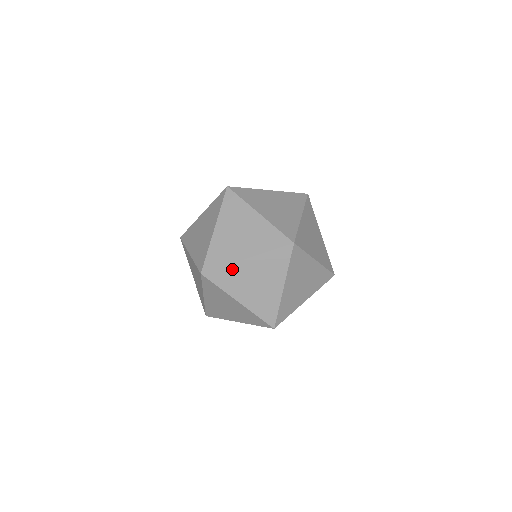
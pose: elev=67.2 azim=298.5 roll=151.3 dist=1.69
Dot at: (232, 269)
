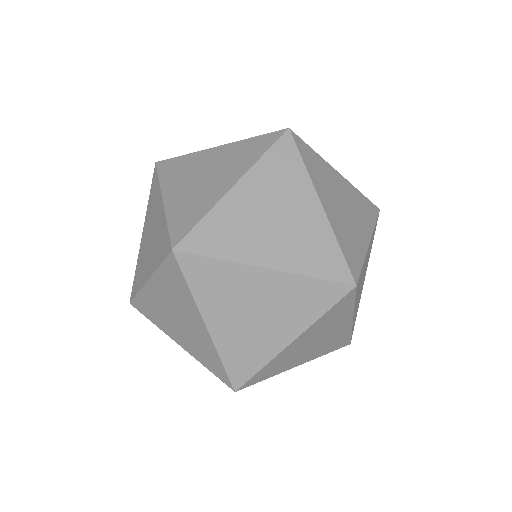
Dot at: (230, 271)
